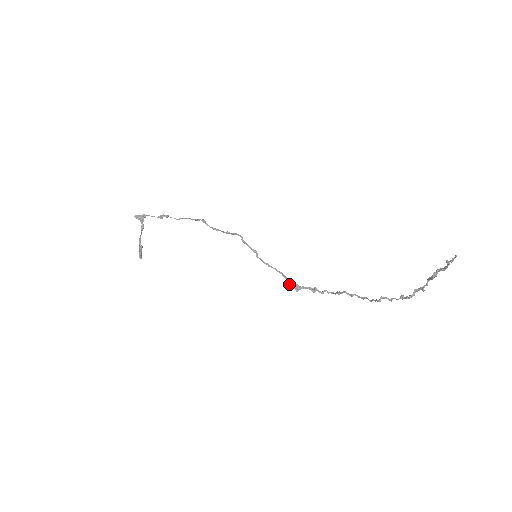
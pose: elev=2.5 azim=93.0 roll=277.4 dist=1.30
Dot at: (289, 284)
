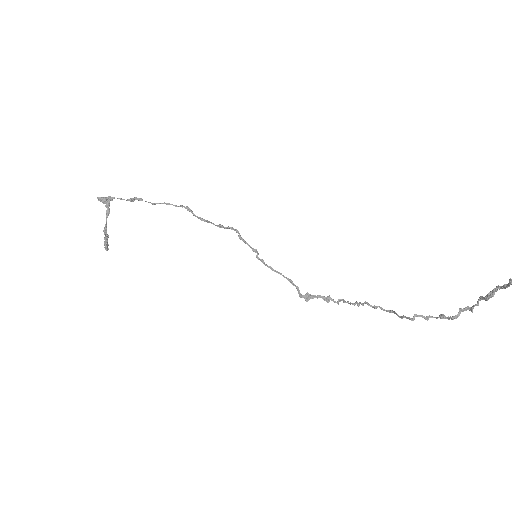
Dot at: (298, 293)
